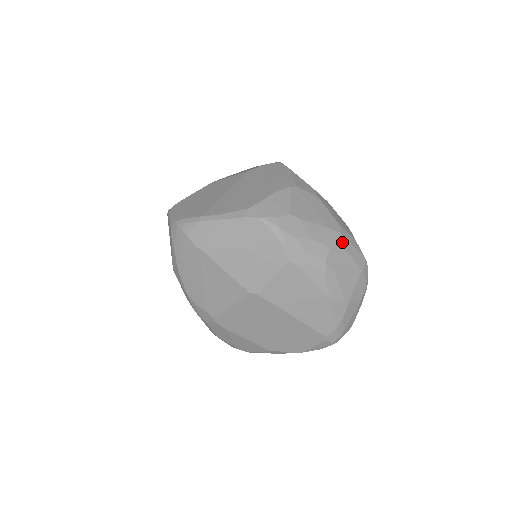
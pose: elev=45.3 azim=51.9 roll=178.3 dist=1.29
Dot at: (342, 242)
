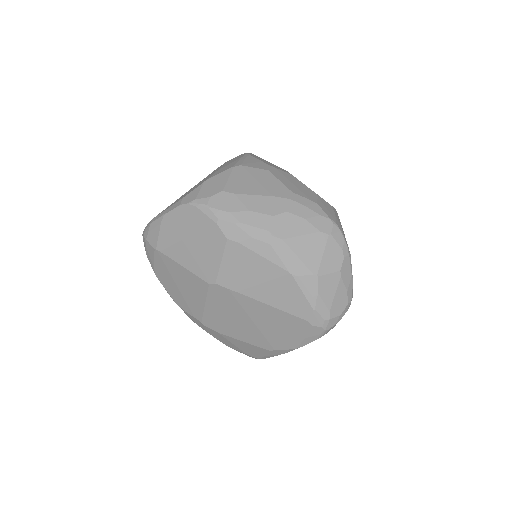
Dot at: (292, 208)
